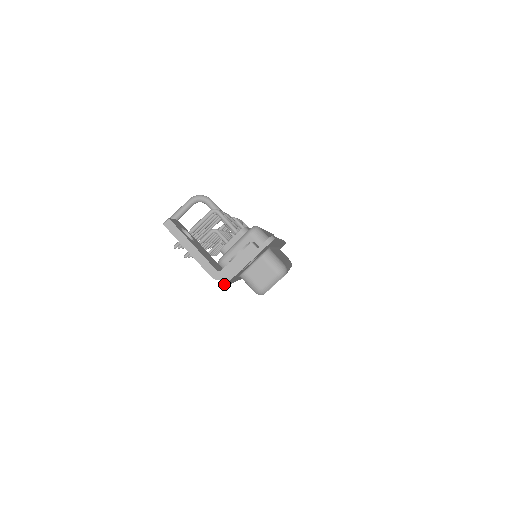
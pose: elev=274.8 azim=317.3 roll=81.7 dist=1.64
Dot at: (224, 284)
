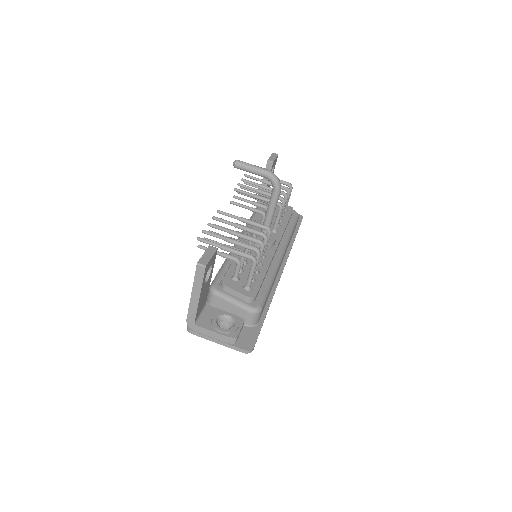
Dot at: (189, 331)
